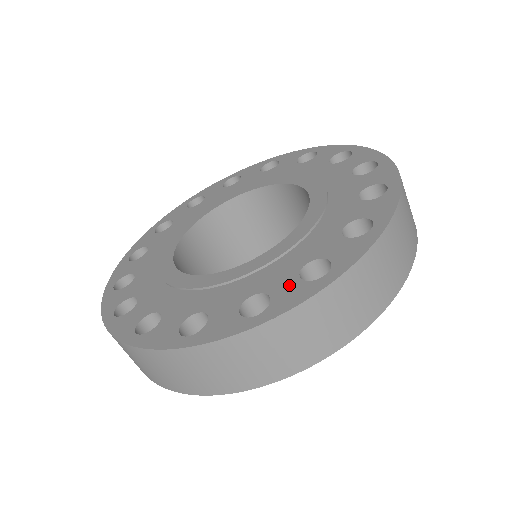
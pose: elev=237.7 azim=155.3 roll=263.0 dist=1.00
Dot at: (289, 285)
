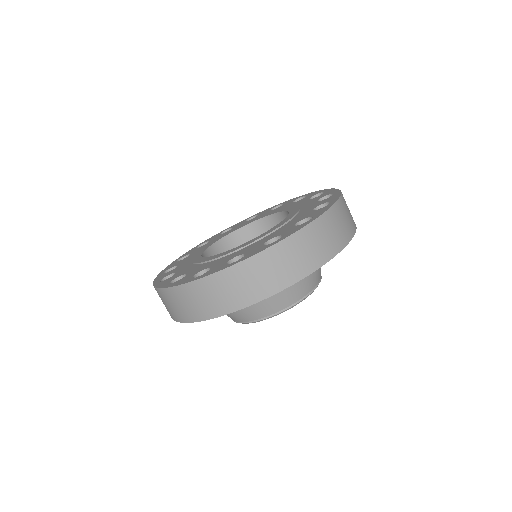
Dot at: (324, 201)
